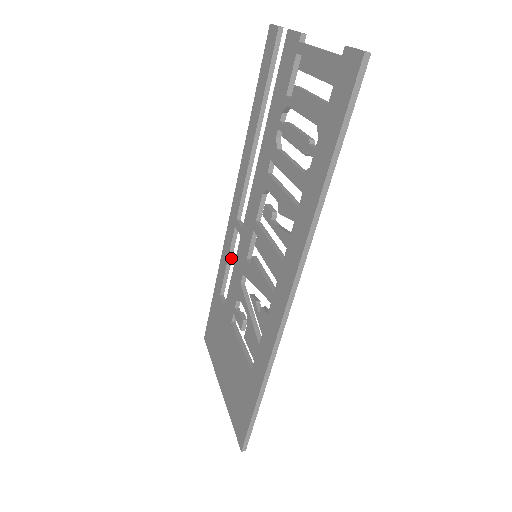
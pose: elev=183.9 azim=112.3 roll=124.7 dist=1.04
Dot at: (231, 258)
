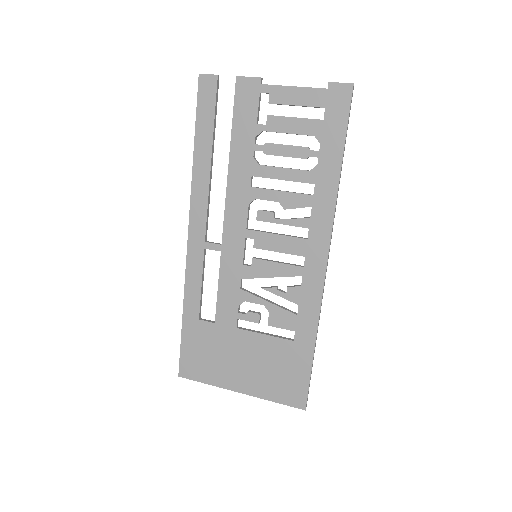
Dot at: (203, 280)
